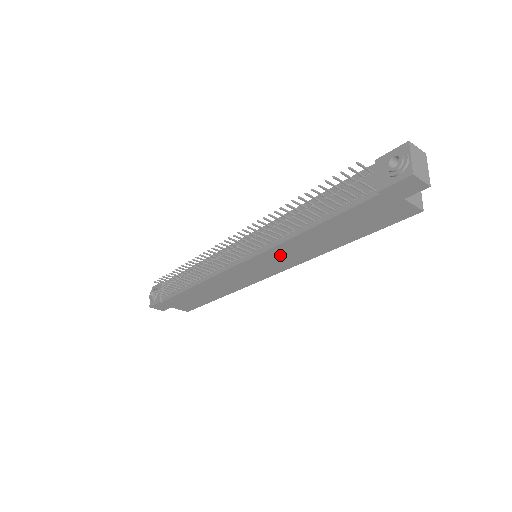
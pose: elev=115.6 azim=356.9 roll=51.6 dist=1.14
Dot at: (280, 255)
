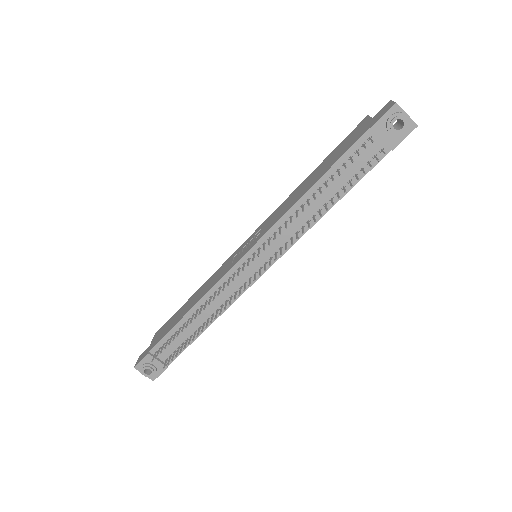
Dot at: occluded
